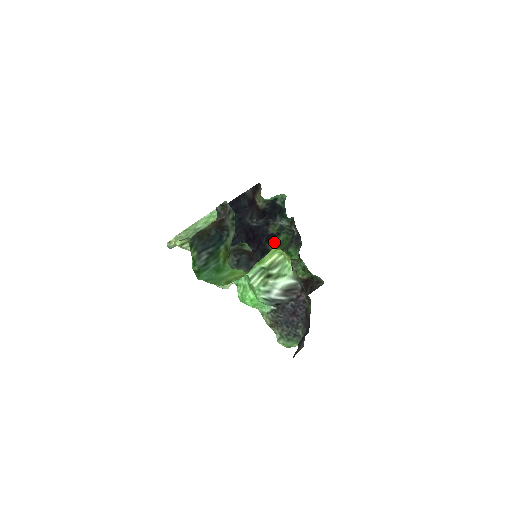
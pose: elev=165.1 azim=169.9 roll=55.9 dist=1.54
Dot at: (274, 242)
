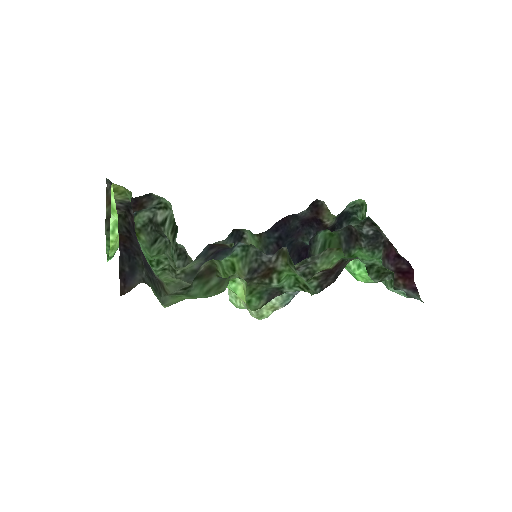
Dot at: (316, 246)
